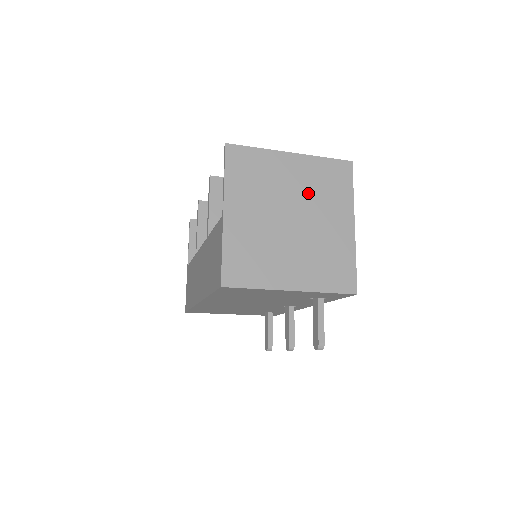
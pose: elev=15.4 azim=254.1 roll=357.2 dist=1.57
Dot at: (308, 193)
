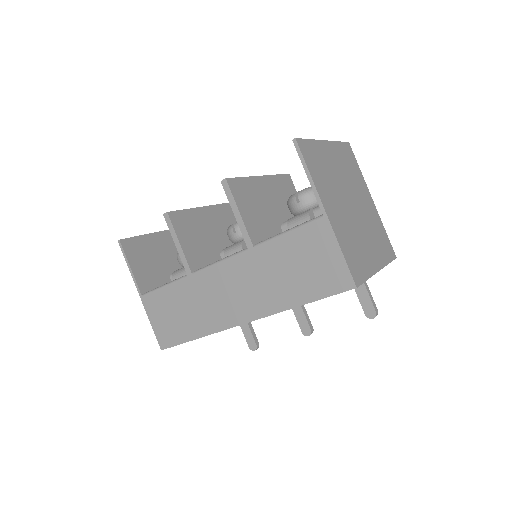
Dot at: (347, 178)
